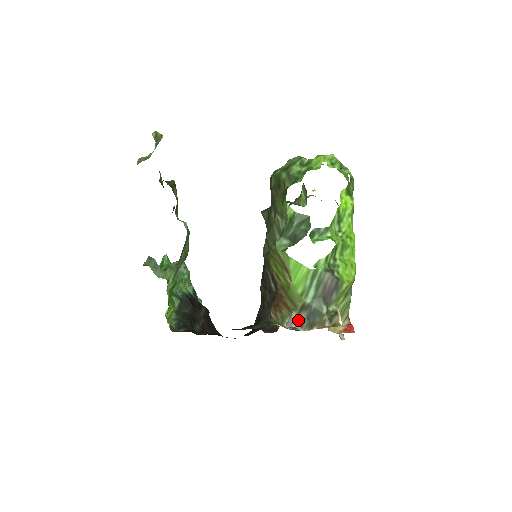
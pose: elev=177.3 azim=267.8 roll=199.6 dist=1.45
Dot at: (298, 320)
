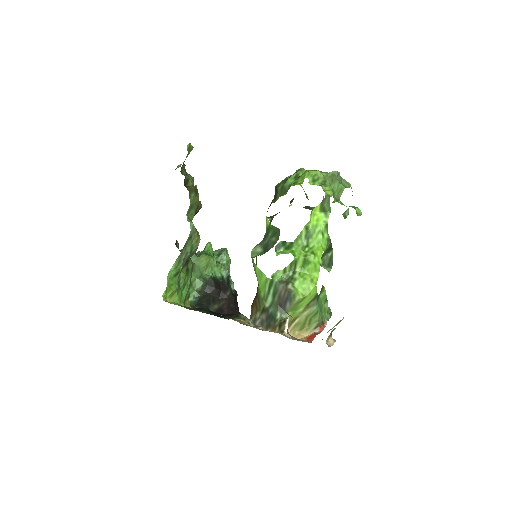
Dot at: (261, 320)
